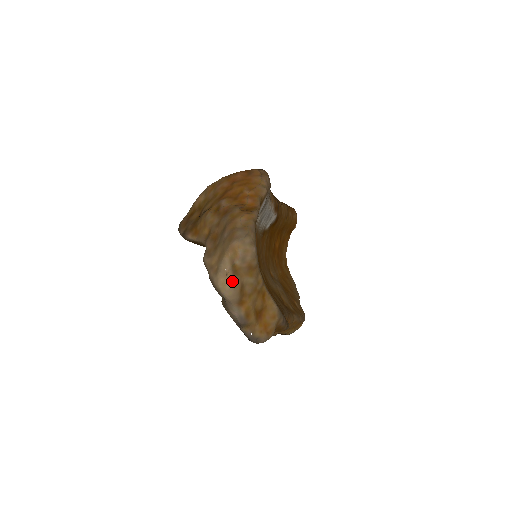
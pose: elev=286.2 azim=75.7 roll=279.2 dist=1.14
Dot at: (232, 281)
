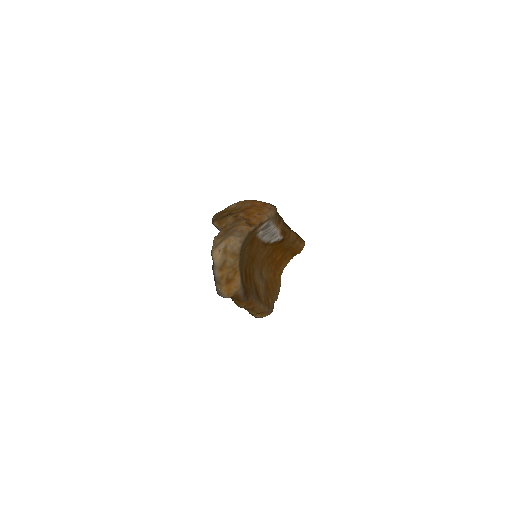
Dot at: (221, 255)
